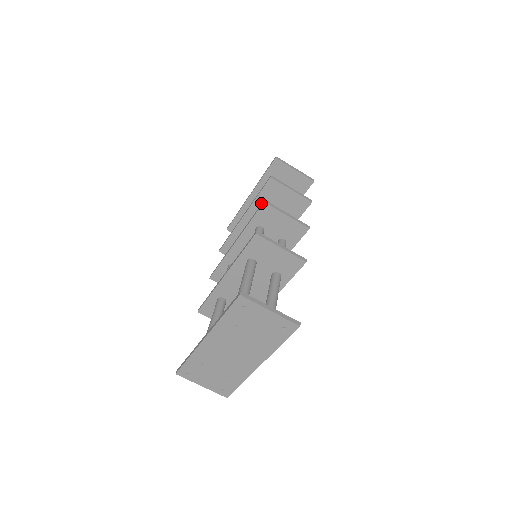
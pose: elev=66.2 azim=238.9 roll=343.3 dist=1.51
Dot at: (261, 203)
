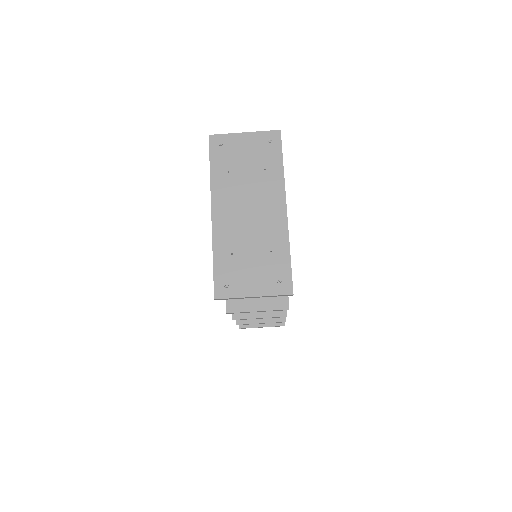
Dot at: occluded
